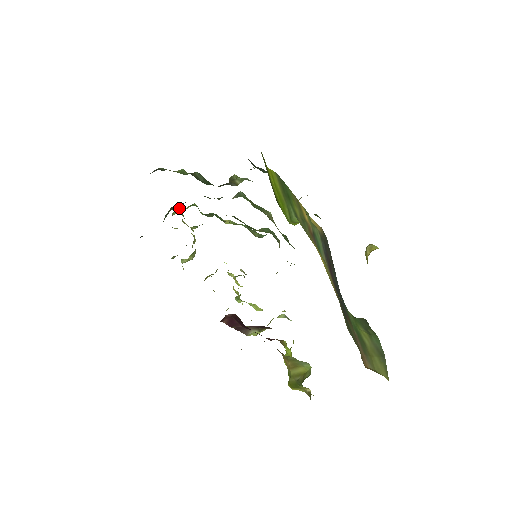
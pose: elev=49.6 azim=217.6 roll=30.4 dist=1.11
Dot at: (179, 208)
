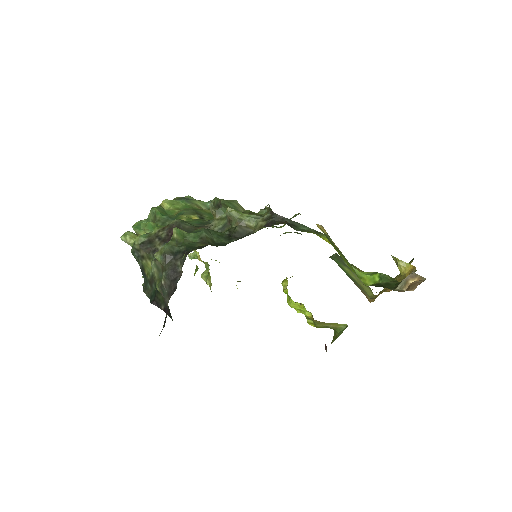
Dot at: occluded
